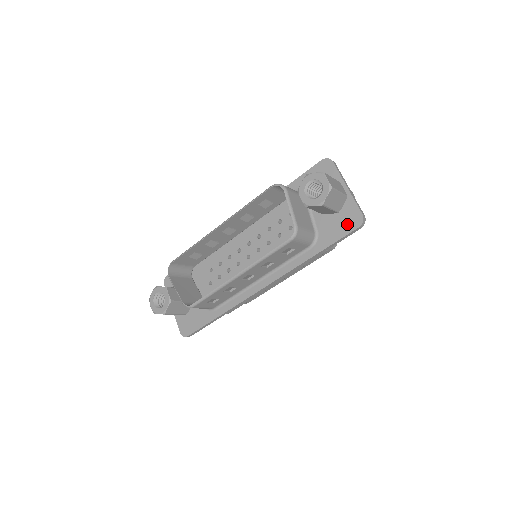
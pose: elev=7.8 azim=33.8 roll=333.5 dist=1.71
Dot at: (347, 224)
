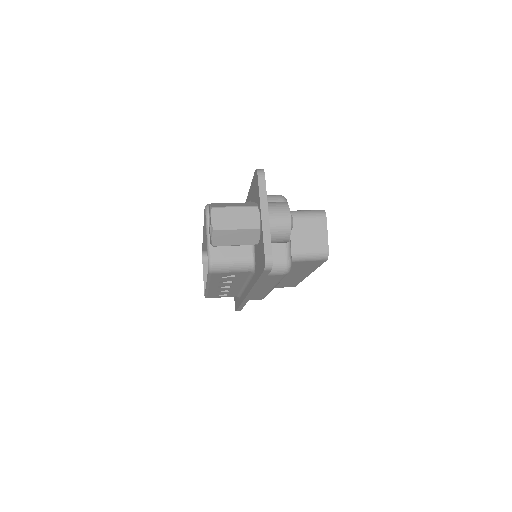
Dot at: (261, 262)
